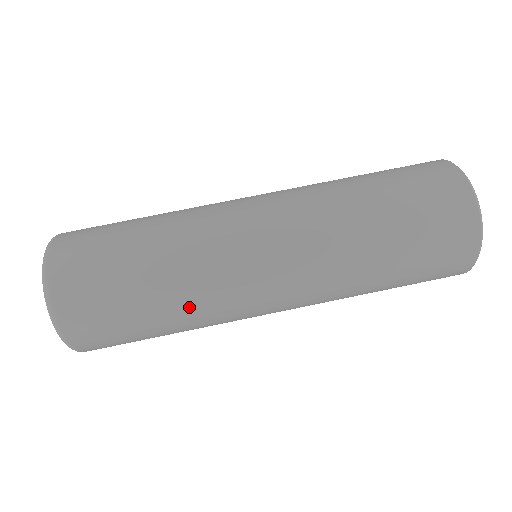
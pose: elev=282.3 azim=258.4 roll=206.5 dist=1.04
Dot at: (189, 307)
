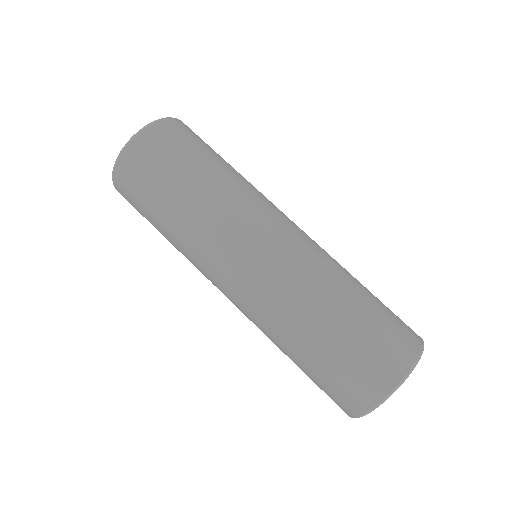
Dot at: (210, 201)
